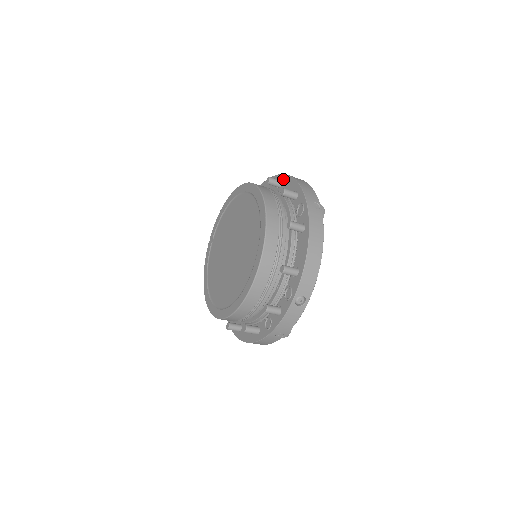
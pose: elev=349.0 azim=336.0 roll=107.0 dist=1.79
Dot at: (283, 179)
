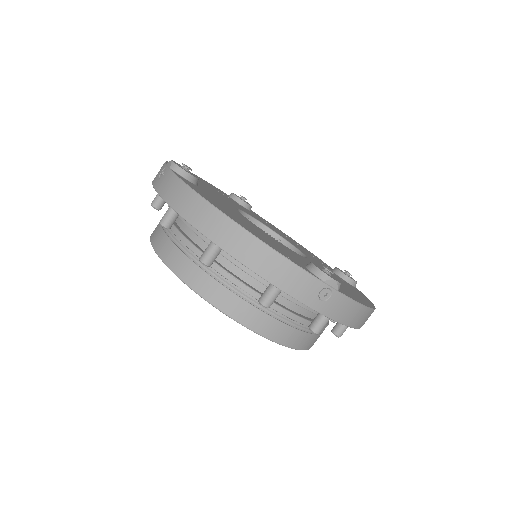
Dot at: occluded
